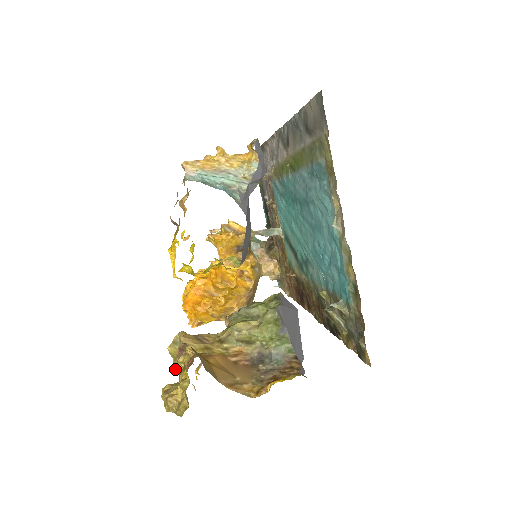
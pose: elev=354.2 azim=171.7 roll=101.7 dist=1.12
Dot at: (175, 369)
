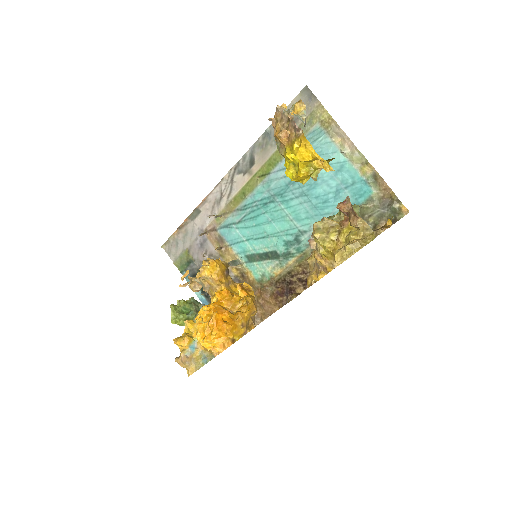
Dot at: (327, 249)
